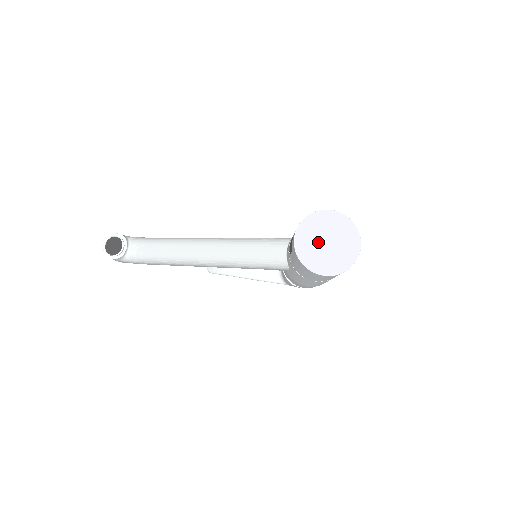
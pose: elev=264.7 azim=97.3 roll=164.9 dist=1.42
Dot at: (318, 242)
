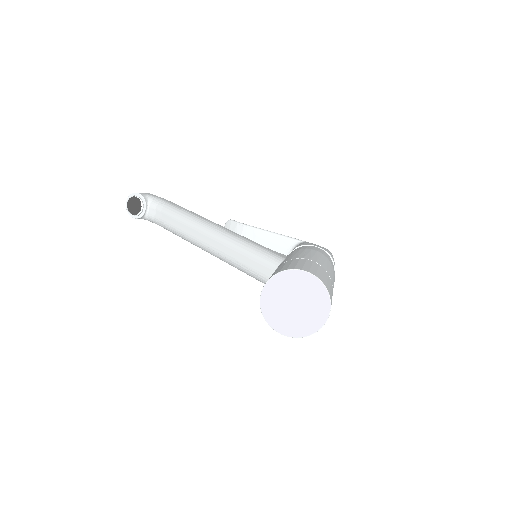
Dot at: (285, 302)
